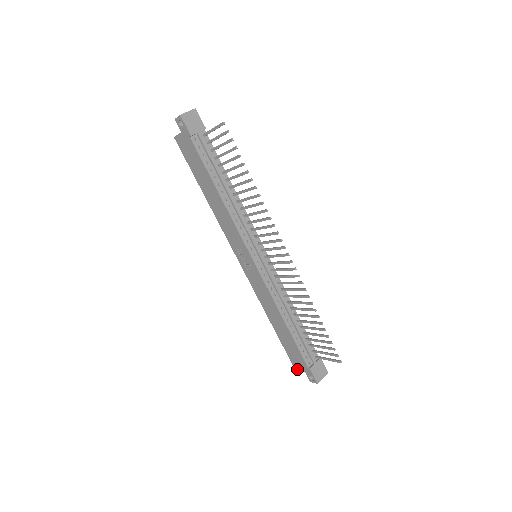
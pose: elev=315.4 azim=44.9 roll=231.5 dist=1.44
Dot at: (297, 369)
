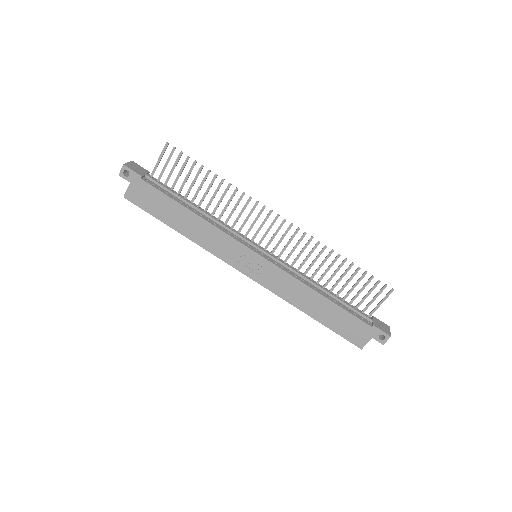
Dot at: (363, 345)
